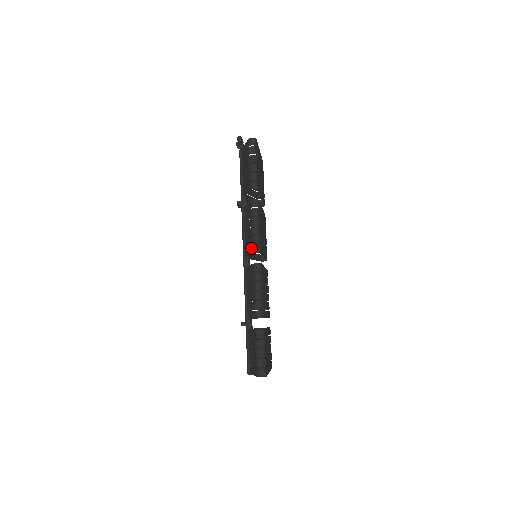
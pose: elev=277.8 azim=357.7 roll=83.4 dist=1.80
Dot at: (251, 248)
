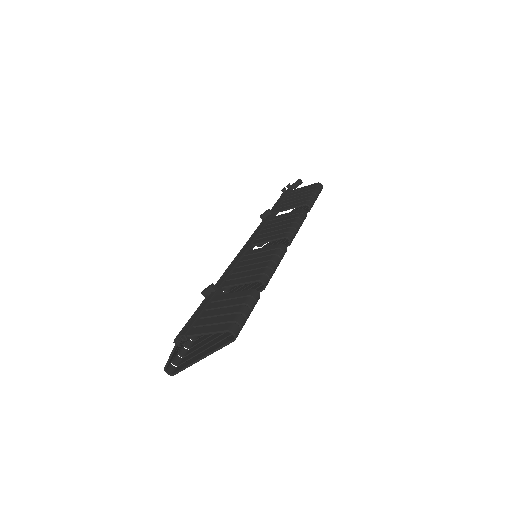
Dot at: (283, 234)
